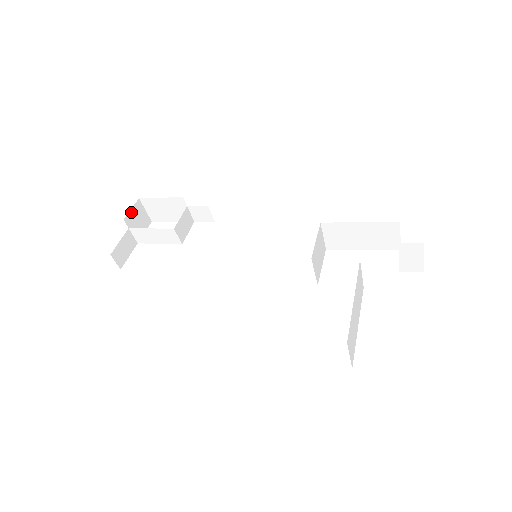
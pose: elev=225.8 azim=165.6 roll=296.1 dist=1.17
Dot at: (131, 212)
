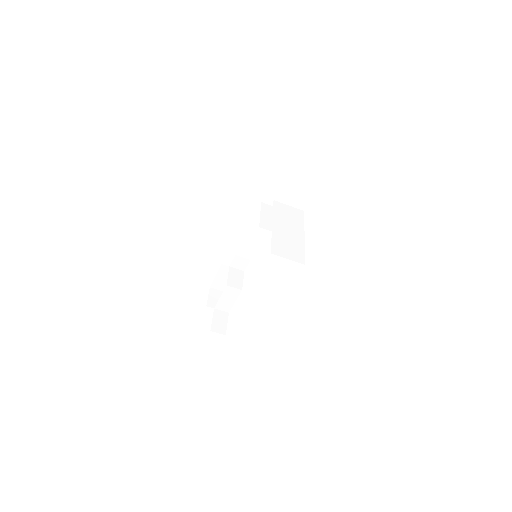
Dot at: (209, 299)
